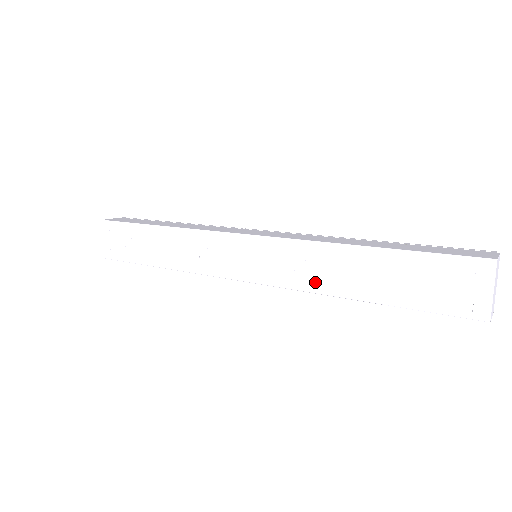
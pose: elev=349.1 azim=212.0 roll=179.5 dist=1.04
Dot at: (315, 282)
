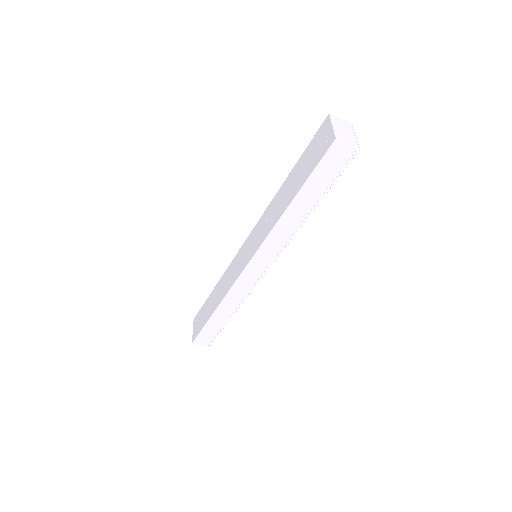
Dot at: (271, 225)
